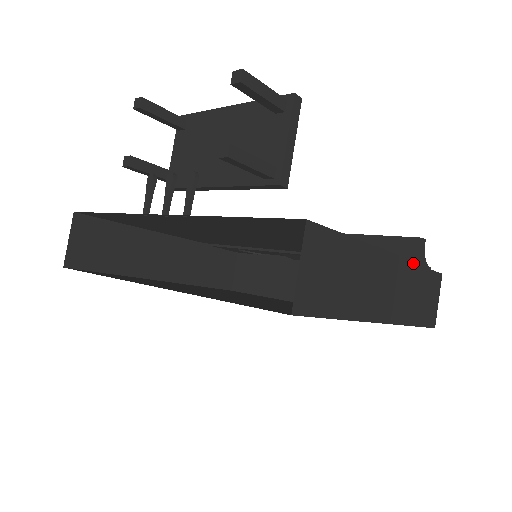
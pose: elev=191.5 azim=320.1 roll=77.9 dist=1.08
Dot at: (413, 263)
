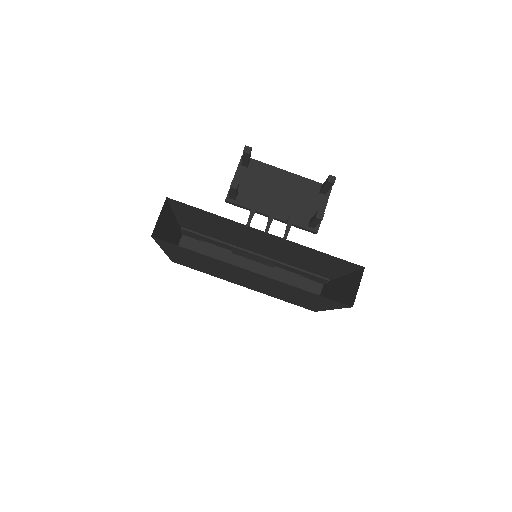
Dot at: (334, 280)
